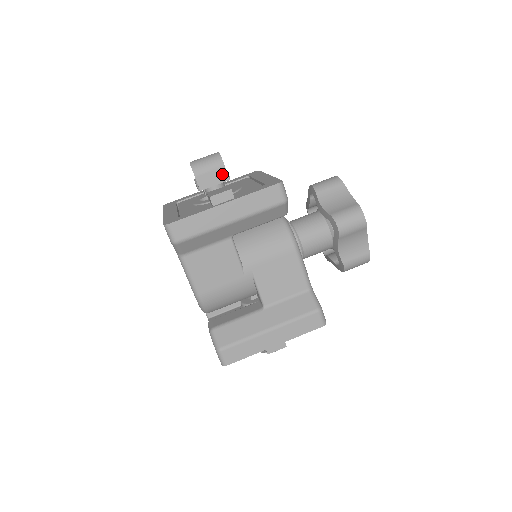
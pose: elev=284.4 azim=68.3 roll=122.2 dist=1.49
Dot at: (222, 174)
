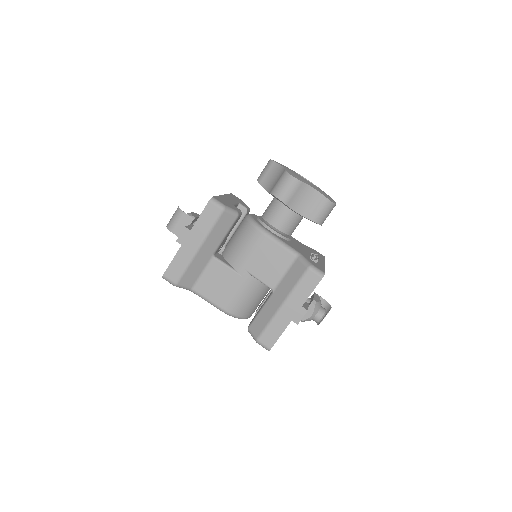
Dot at: (187, 219)
